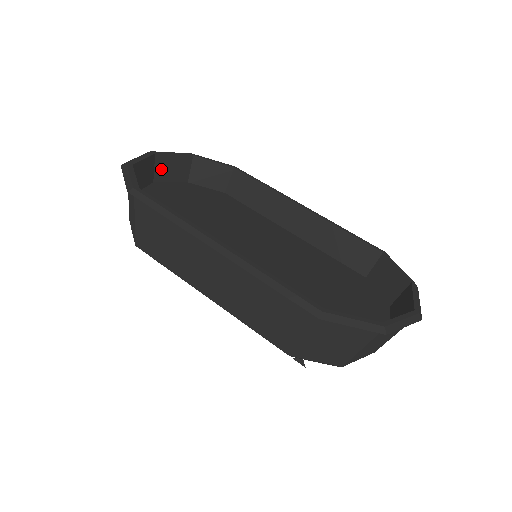
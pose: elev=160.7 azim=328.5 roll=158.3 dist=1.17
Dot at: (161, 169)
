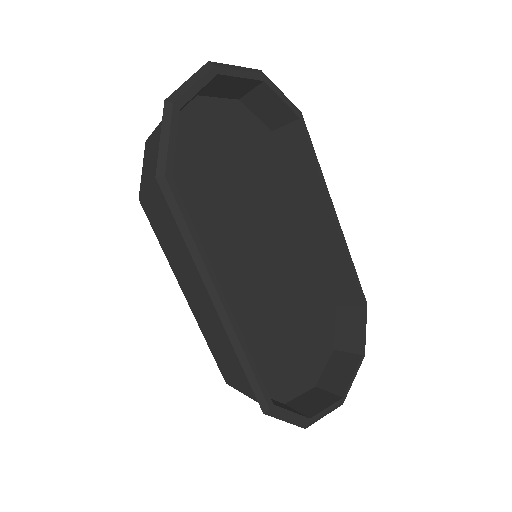
Dot at: (215, 86)
